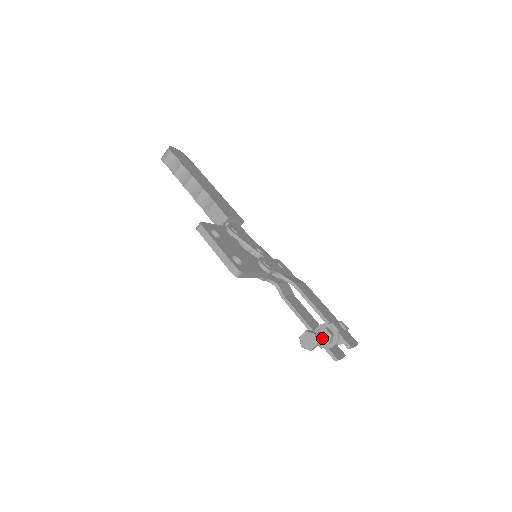
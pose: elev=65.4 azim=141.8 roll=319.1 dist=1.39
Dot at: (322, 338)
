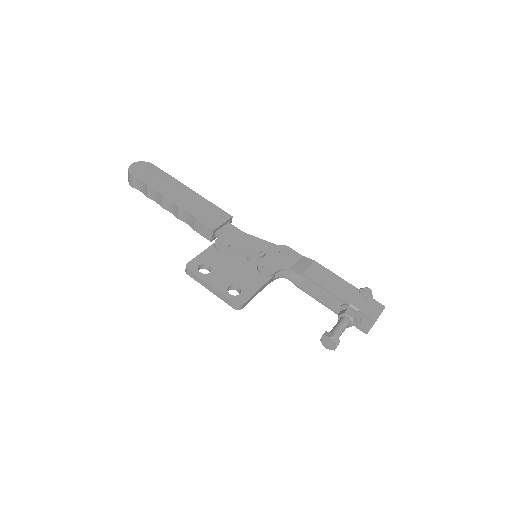
Dot at: (343, 328)
